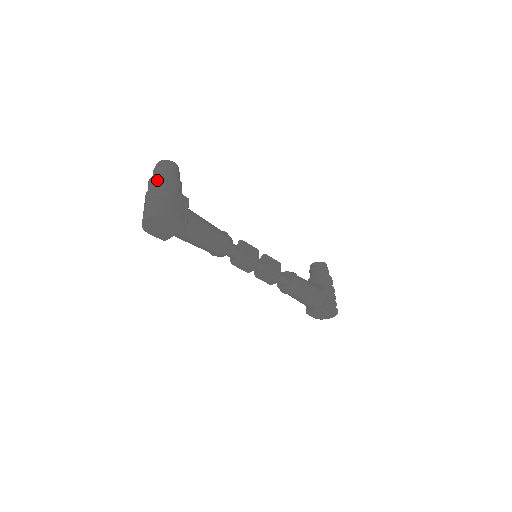
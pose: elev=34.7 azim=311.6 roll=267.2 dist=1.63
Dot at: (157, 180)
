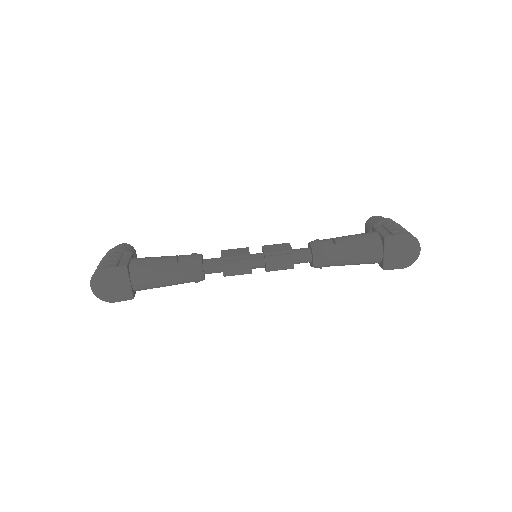
Dot at: occluded
